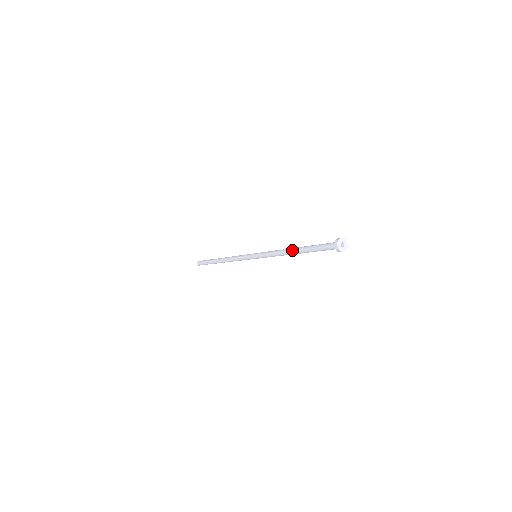
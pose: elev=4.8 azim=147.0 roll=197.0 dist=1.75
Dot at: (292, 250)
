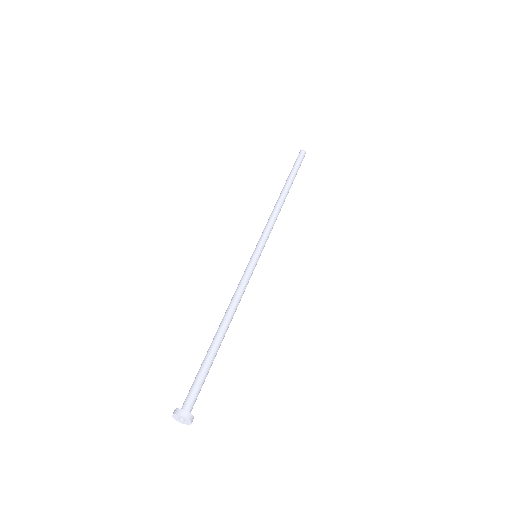
Dot at: occluded
